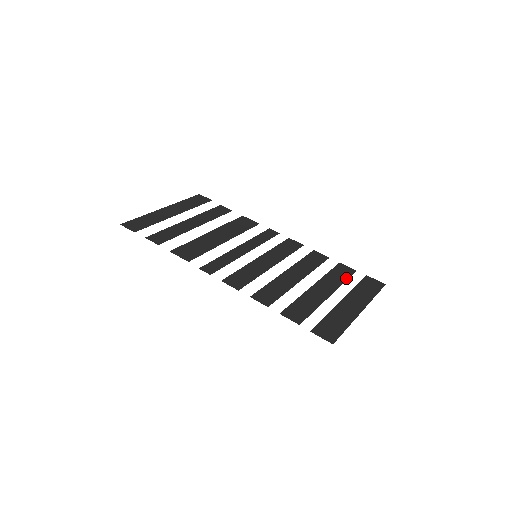
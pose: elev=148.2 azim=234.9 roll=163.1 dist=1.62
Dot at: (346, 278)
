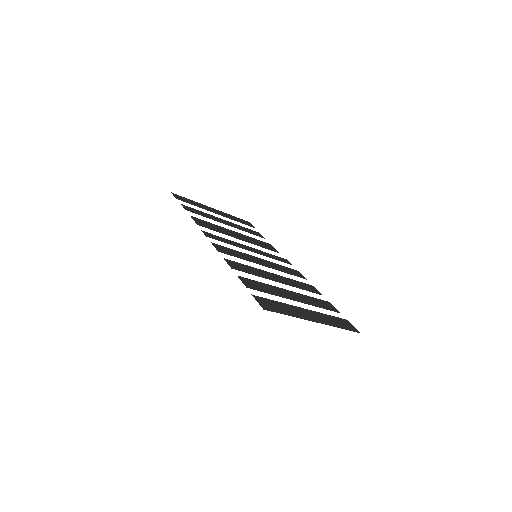
Dot at: (324, 308)
